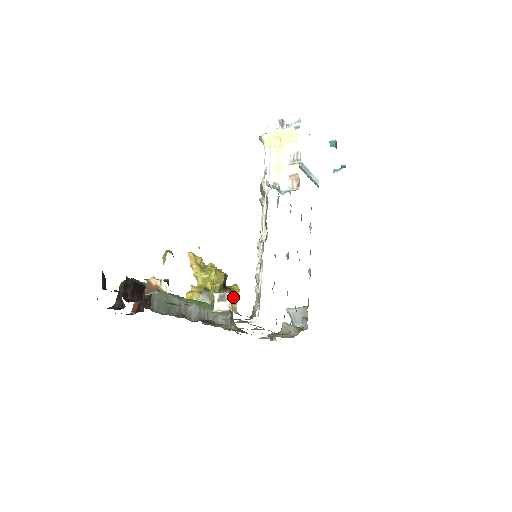
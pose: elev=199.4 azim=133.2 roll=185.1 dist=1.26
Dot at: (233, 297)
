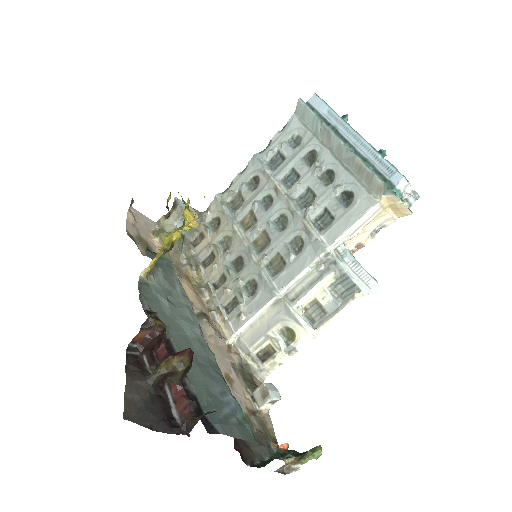
Dot at: occluded
